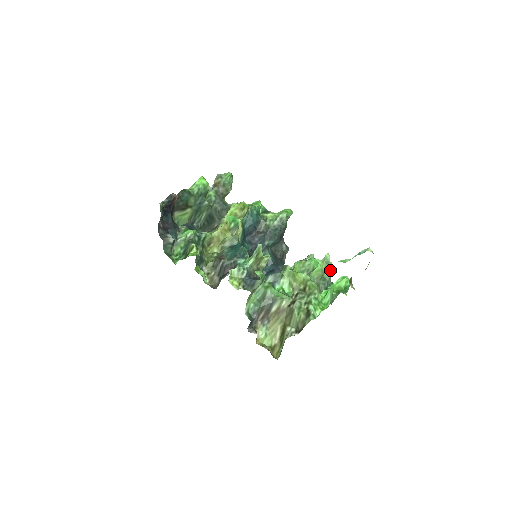
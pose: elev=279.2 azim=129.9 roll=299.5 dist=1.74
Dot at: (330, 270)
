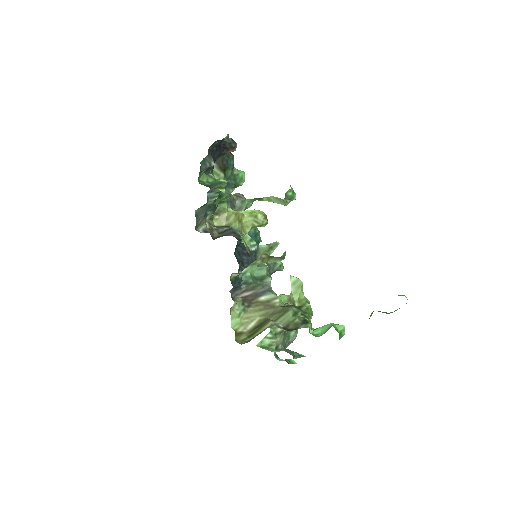
Dot at: (296, 334)
